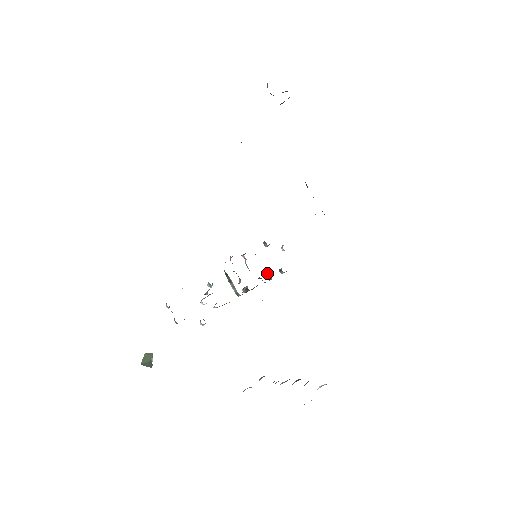
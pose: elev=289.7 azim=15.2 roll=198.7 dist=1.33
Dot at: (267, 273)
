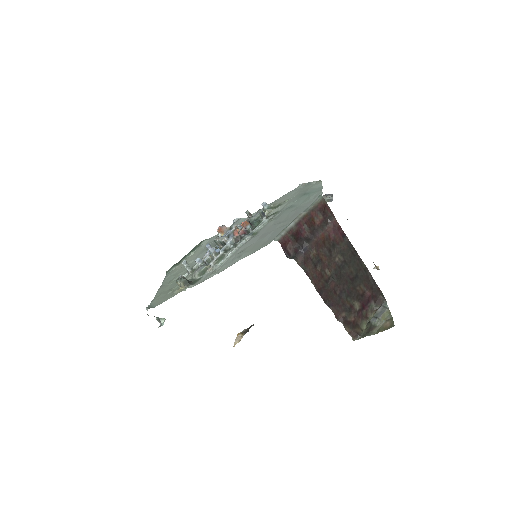
Dot at: occluded
